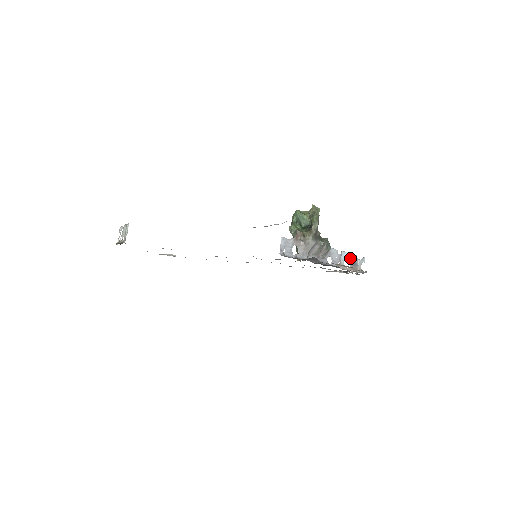
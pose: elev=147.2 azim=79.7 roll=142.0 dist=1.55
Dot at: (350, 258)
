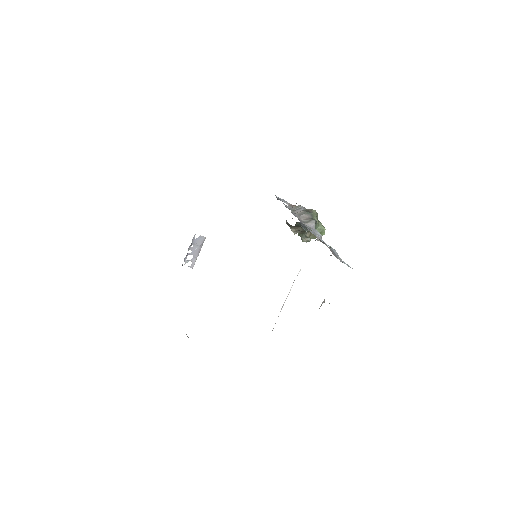
Dot at: (332, 249)
